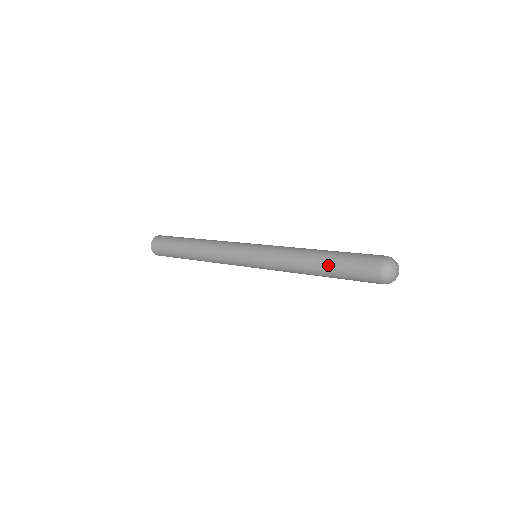
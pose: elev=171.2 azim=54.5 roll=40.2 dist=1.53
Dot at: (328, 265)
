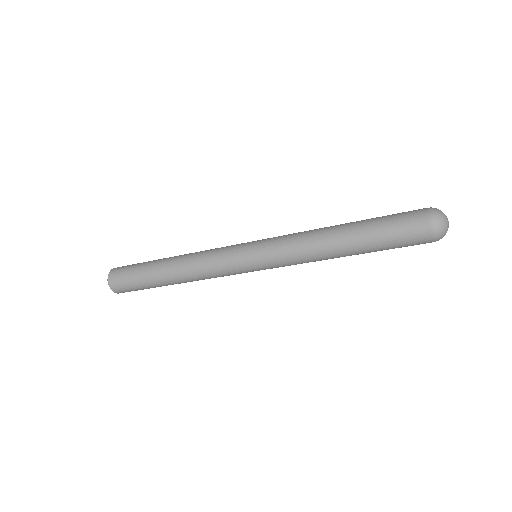
Dot at: (360, 235)
